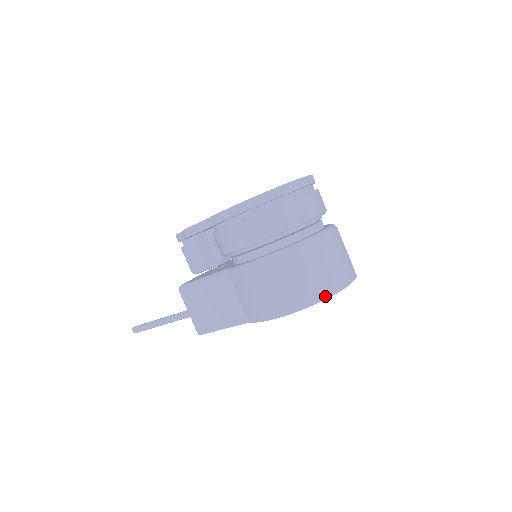
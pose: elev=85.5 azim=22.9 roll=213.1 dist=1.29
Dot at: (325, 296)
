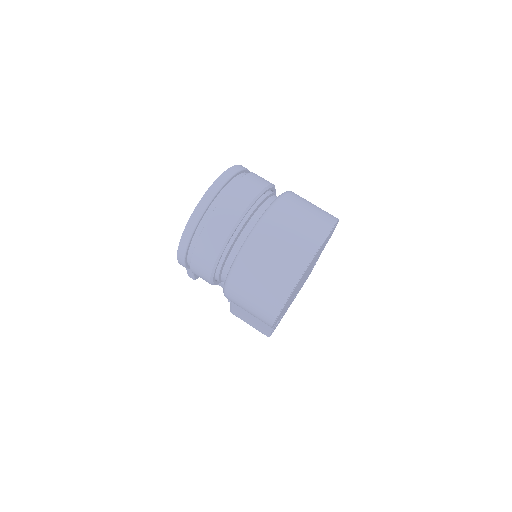
Dot at: (289, 289)
